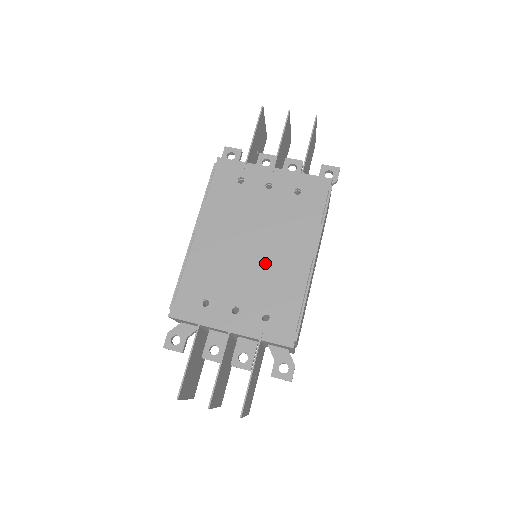
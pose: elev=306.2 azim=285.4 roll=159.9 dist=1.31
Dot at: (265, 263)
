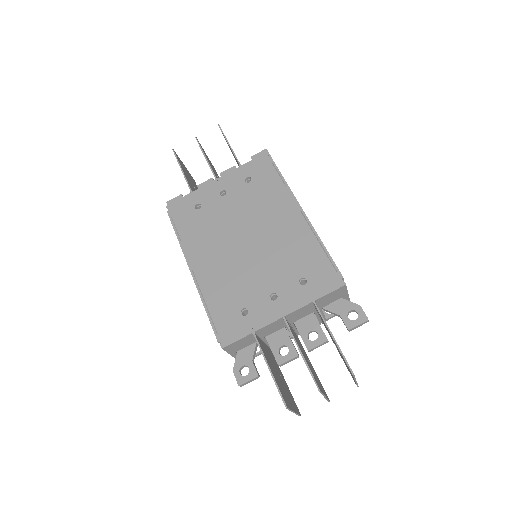
Dot at: (267, 245)
